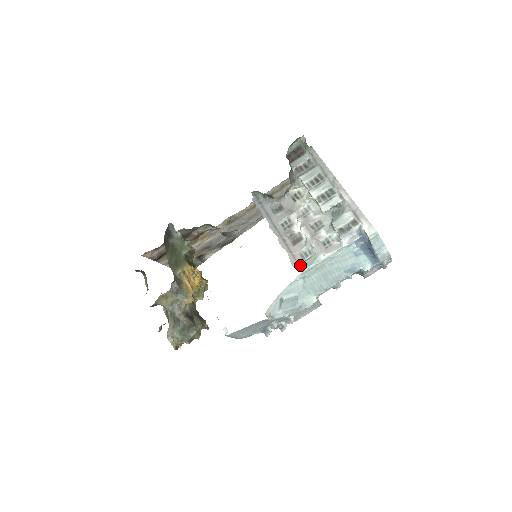
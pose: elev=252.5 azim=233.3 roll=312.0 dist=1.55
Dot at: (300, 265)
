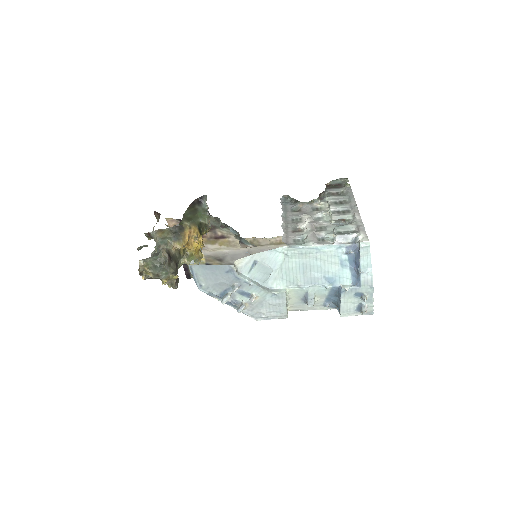
Dot at: (288, 243)
